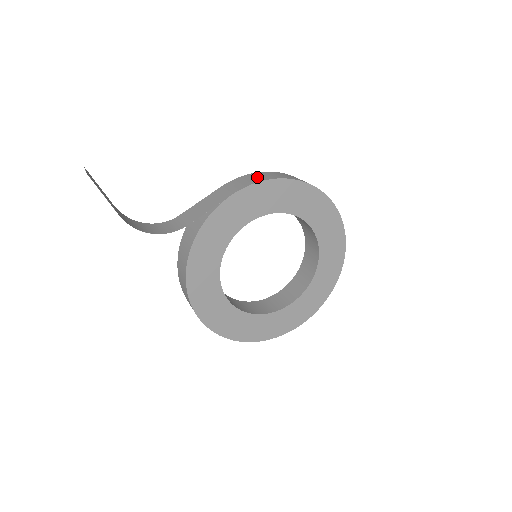
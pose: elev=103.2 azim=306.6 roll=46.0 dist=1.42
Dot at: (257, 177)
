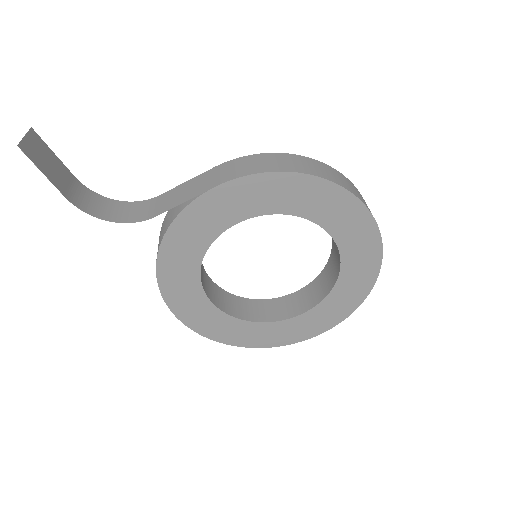
Dot at: (260, 163)
